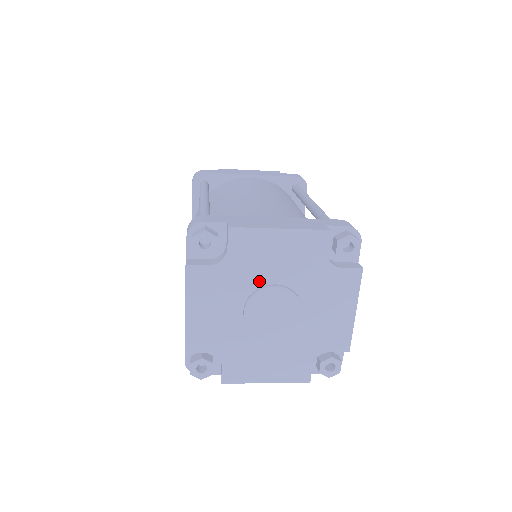
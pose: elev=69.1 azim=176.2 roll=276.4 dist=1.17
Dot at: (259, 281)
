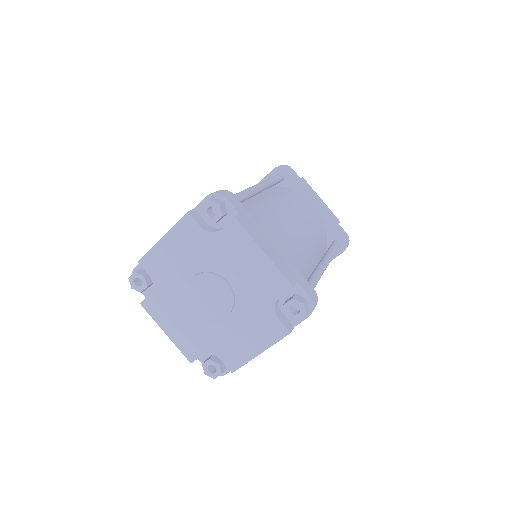
Dot at: (221, 269)
